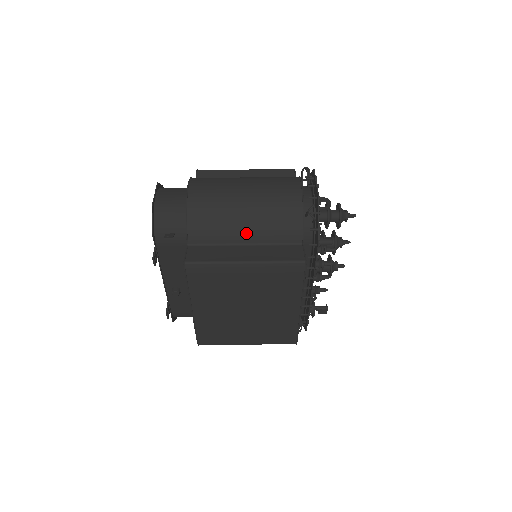
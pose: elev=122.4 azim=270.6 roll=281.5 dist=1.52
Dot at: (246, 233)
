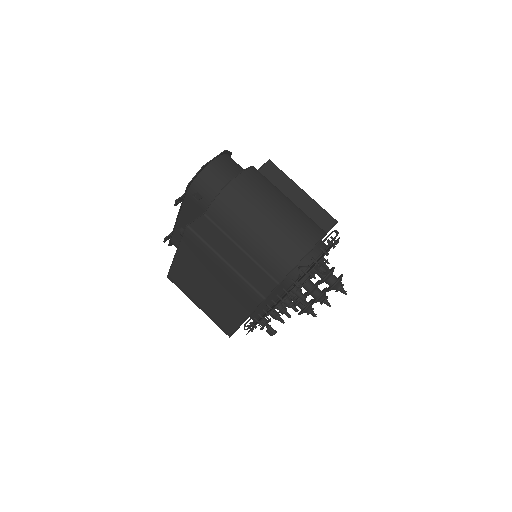
Dot at: (247, 242)
